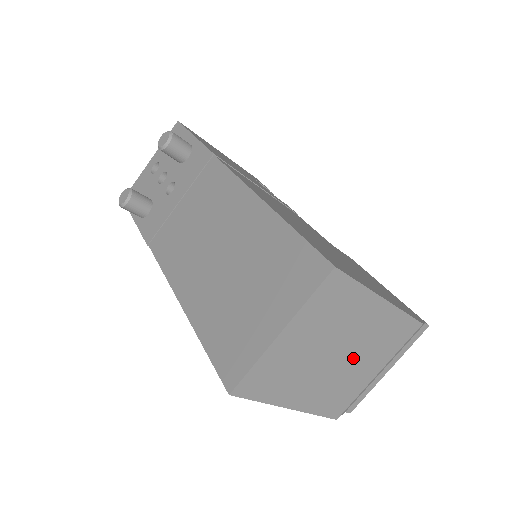
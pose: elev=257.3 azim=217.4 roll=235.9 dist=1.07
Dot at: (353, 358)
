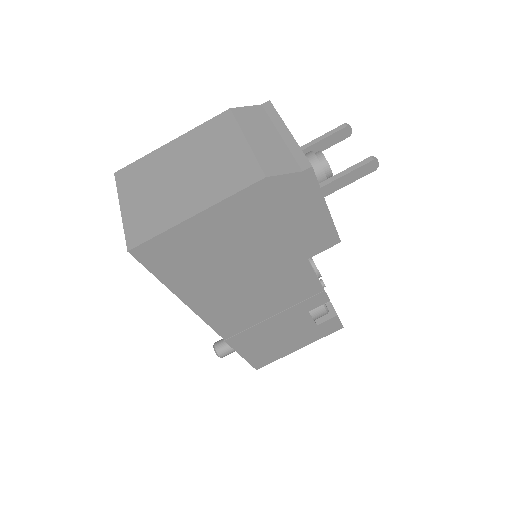
Dot at: (201, 162)
